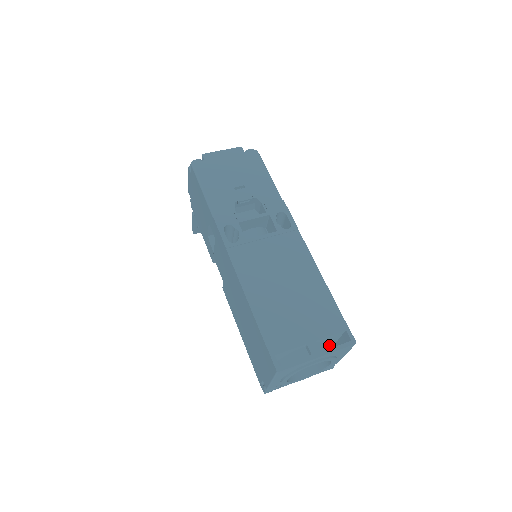
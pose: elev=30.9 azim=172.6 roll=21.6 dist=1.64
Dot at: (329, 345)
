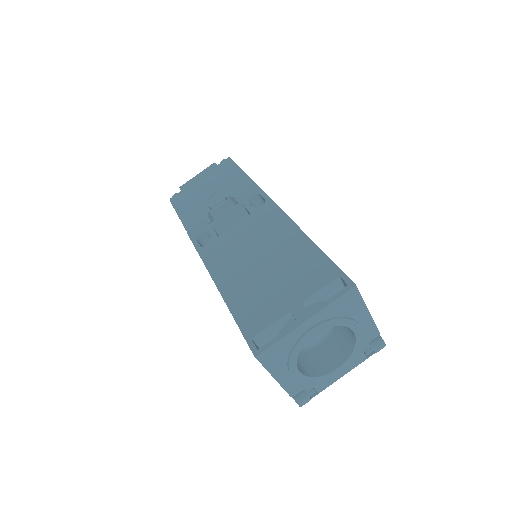
Dot at: occluded
